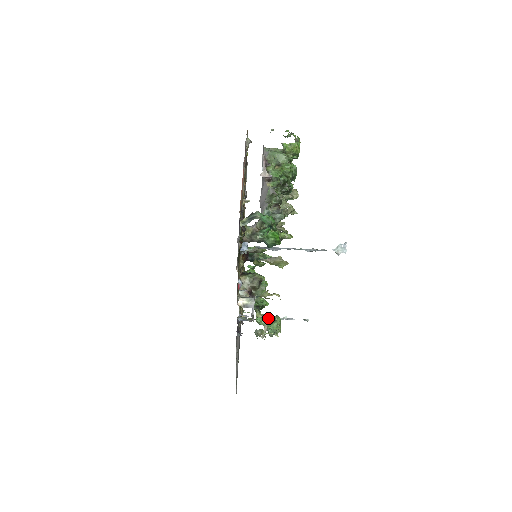
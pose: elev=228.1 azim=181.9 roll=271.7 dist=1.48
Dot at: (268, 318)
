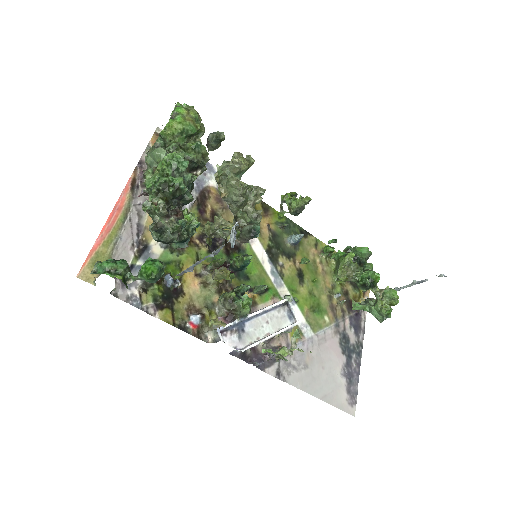
Dot at: (368, 300)
